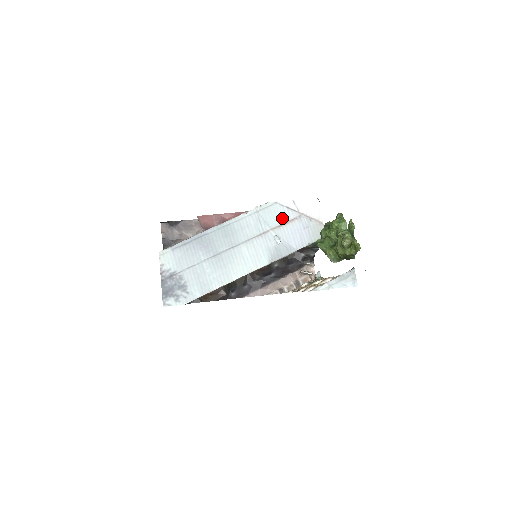
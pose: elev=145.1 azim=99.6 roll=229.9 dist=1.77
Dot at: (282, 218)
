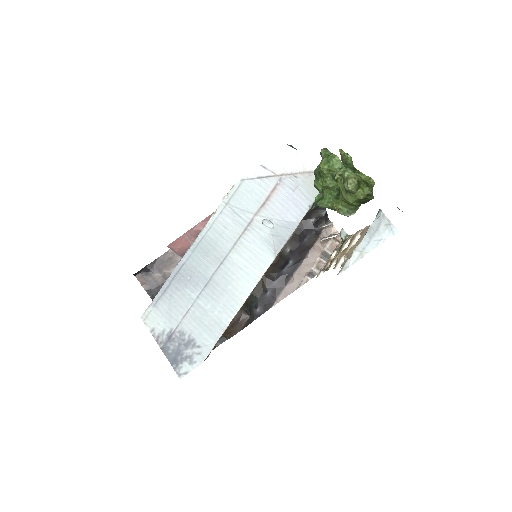
Dot at: (260, 194)
